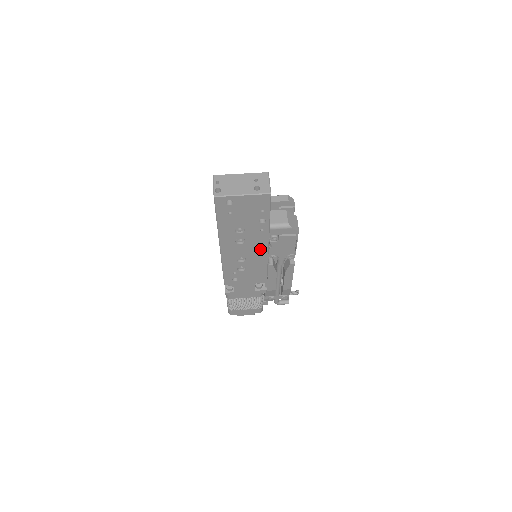
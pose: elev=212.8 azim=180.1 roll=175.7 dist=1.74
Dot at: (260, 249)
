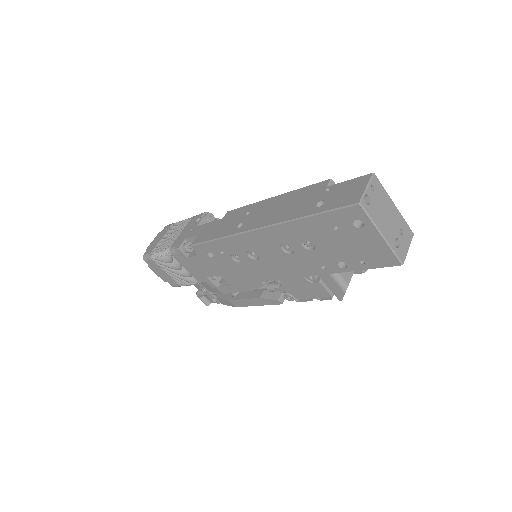
Dot at: (286, 270)
